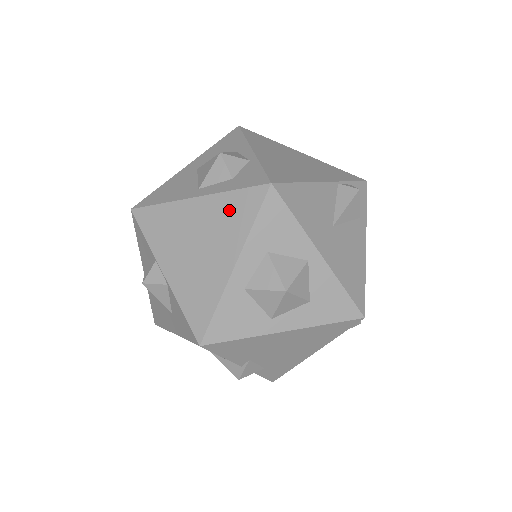
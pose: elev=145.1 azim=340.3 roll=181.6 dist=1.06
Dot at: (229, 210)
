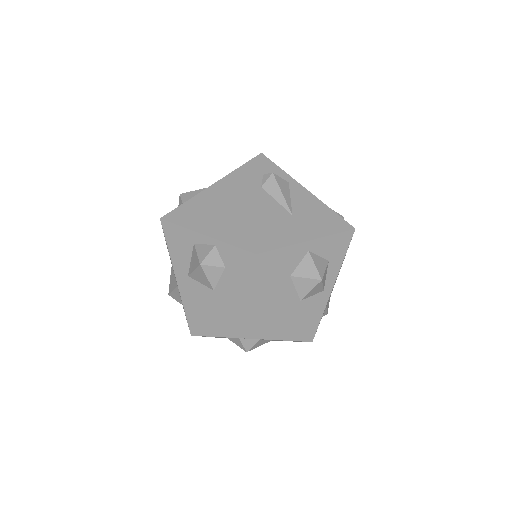
Dot at: (249, 285)
